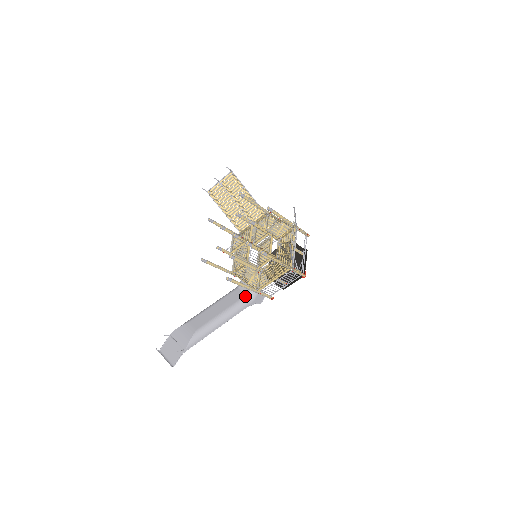
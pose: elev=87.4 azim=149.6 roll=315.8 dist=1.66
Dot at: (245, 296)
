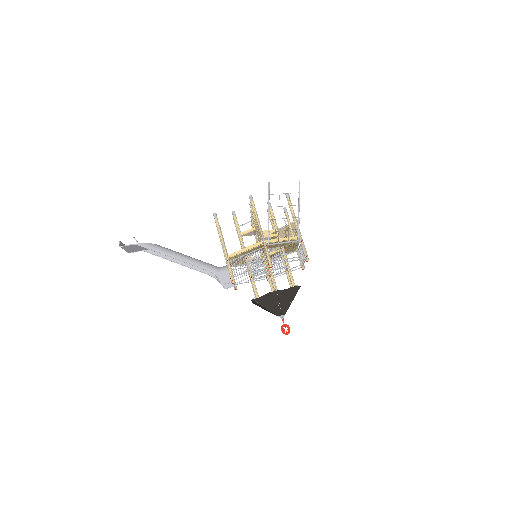
Dot at: occluded
